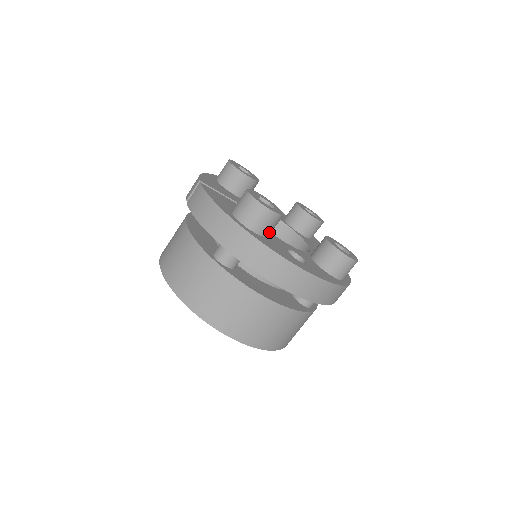
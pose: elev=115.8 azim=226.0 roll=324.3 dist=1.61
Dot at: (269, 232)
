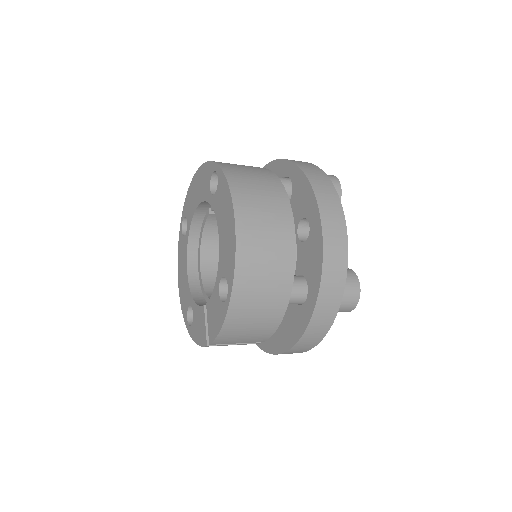
Dot at: occluded
